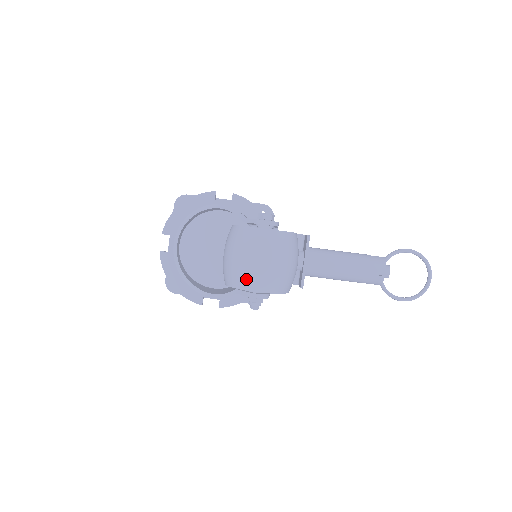
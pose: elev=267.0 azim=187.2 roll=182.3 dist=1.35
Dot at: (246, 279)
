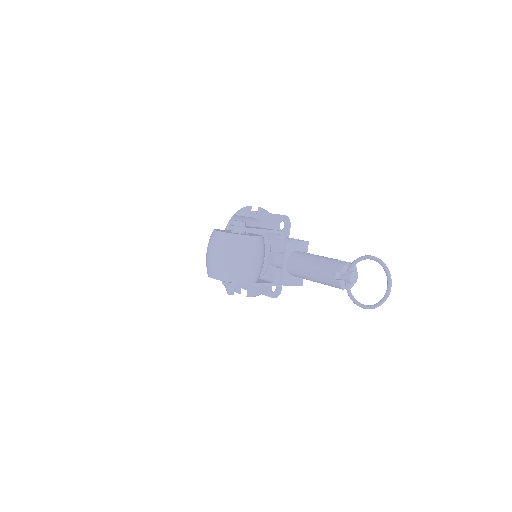
Dot at: (208, 268)
